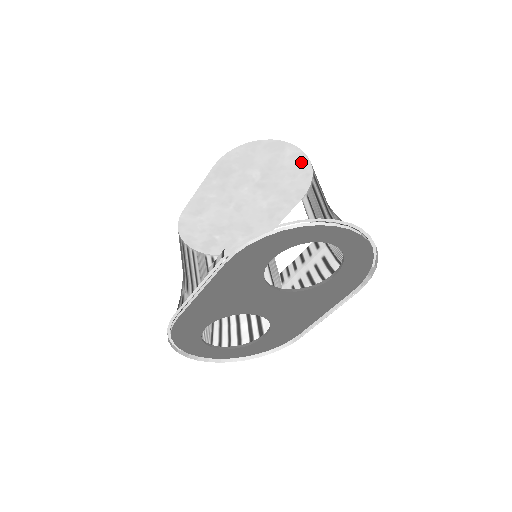
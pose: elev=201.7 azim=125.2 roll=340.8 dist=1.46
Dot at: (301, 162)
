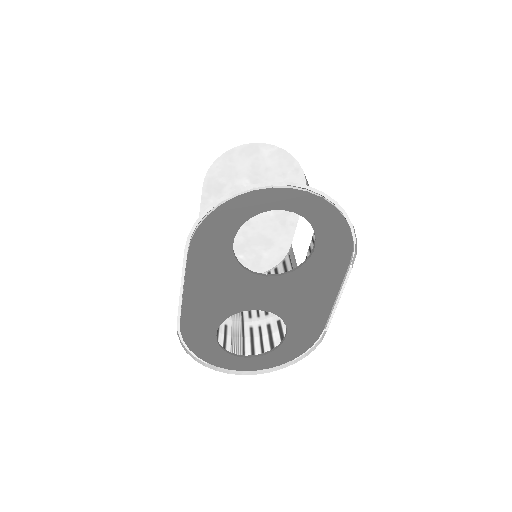
Dot at: (283, 159)
